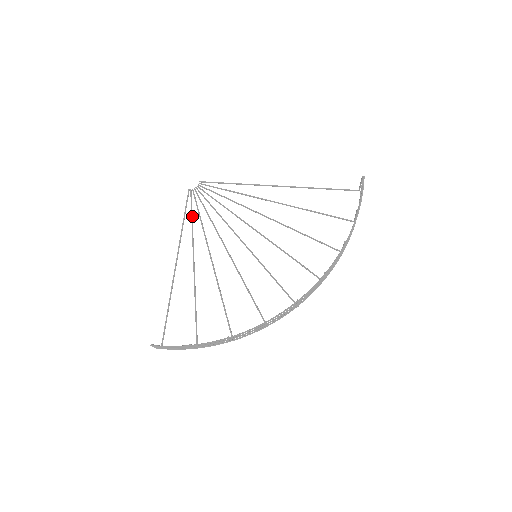
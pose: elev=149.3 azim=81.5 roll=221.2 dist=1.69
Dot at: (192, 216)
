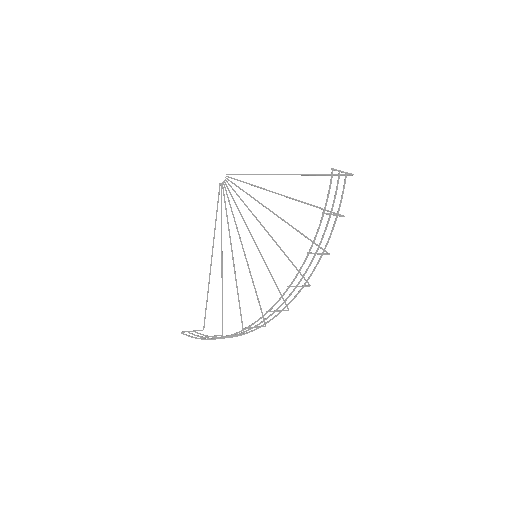
Dot at: (221, 211)
